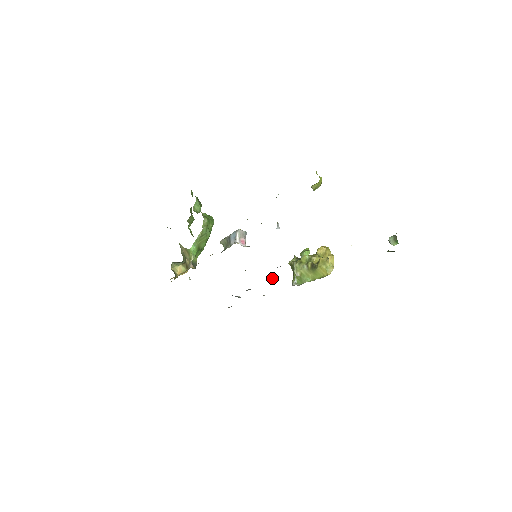
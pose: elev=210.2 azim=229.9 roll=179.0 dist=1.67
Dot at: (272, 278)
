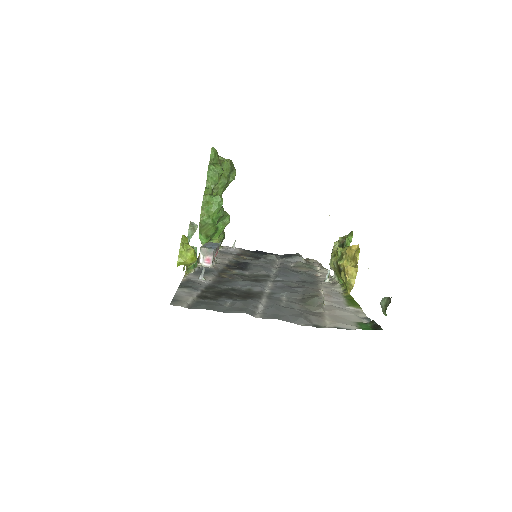
Dot at: occluded
